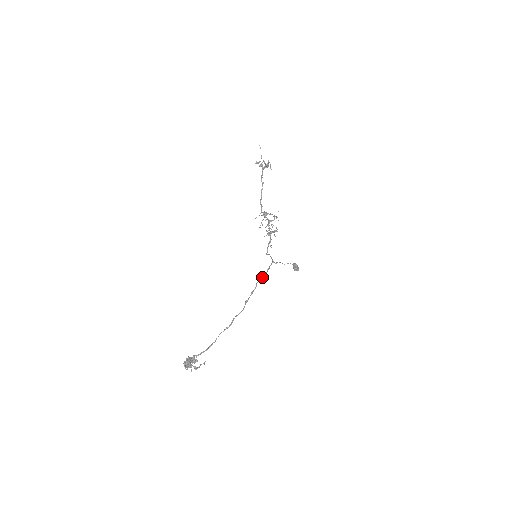
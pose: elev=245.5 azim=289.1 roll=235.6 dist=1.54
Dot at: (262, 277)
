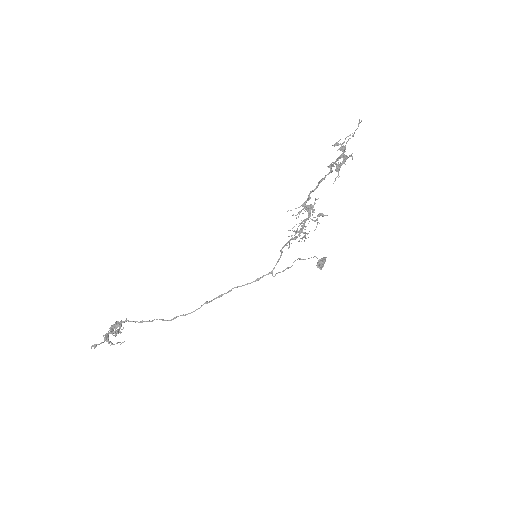
Dot at: (243, 285)
